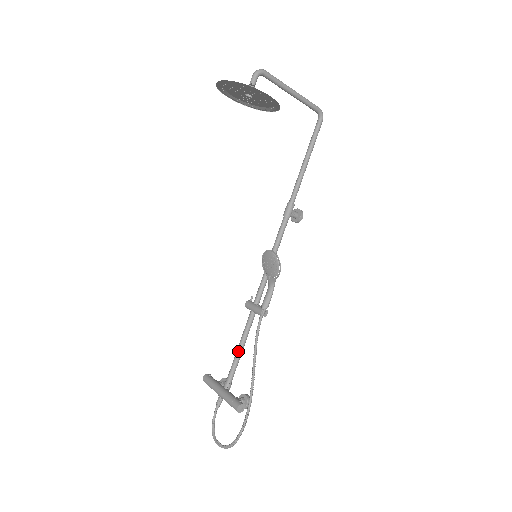
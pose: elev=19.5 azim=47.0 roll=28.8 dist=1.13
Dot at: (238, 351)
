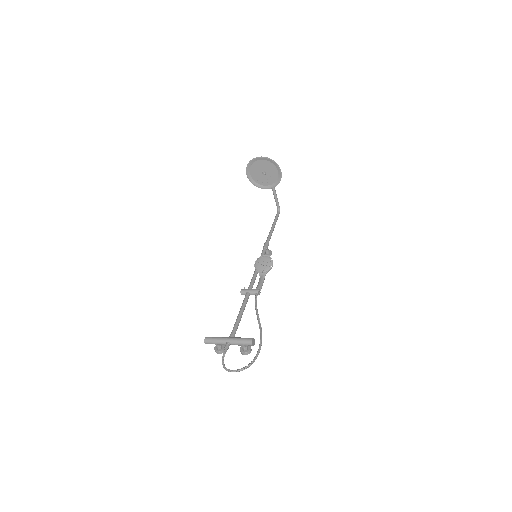
Dot at: (240, 315)
